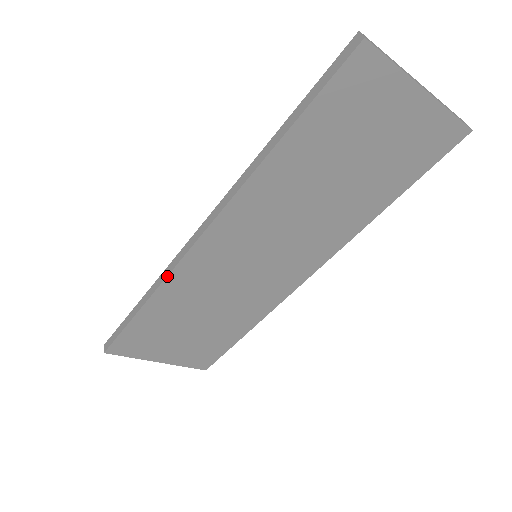
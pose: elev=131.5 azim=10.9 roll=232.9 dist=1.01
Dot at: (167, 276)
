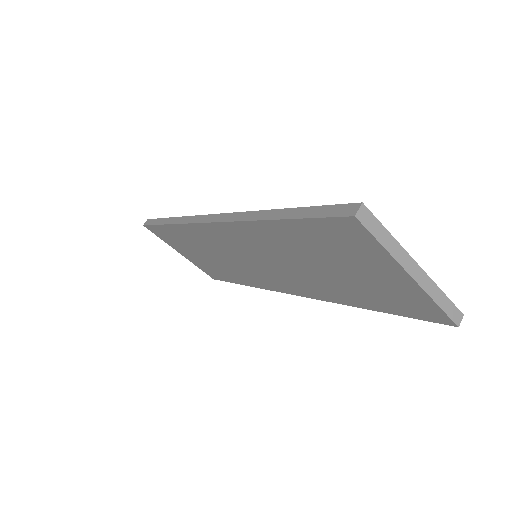
Dot at: (185, 223)
